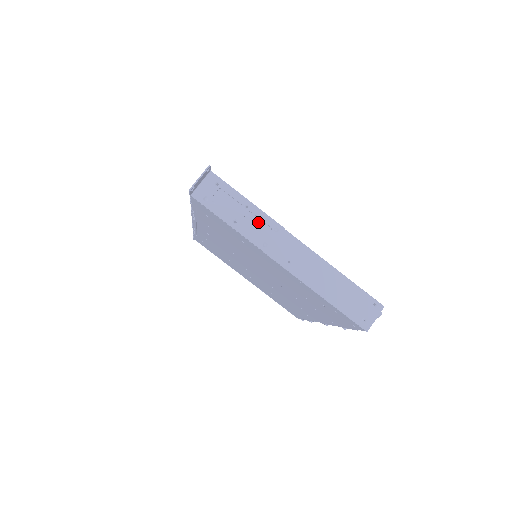
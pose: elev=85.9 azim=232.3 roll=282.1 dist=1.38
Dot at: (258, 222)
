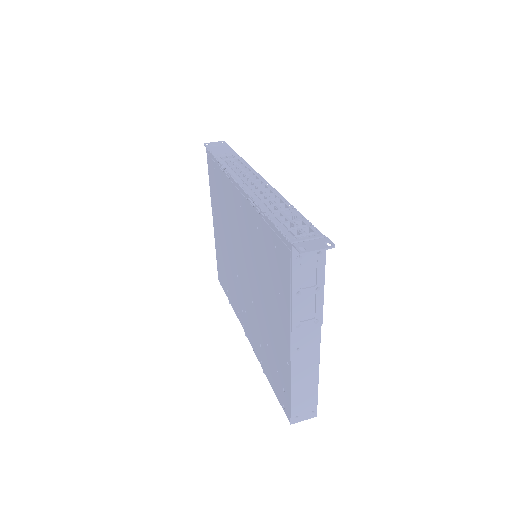
Dot at: (312, 305)
